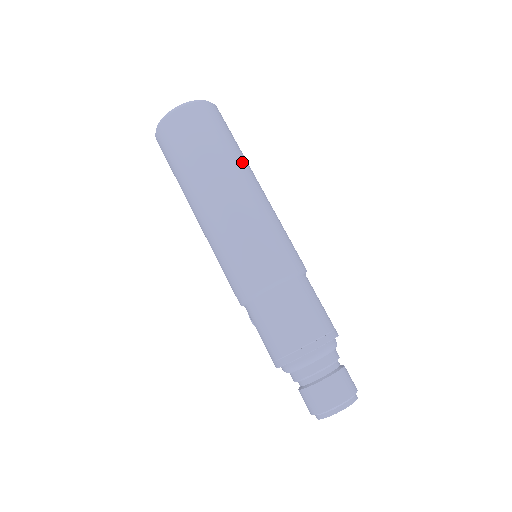
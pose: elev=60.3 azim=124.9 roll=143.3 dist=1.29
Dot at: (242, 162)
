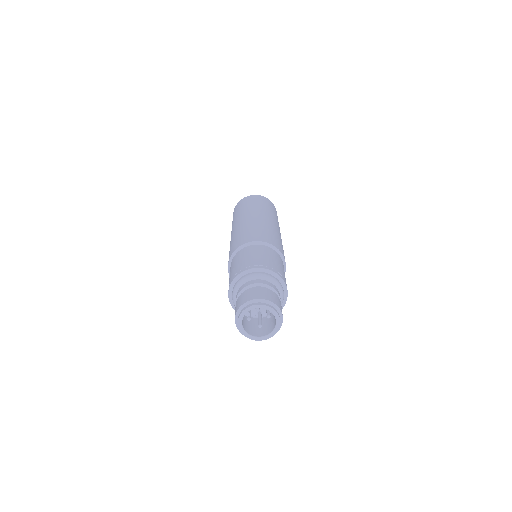
Dot at: (278, 223)
